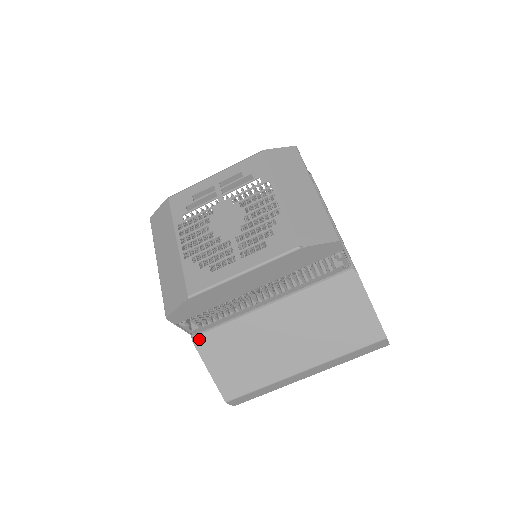
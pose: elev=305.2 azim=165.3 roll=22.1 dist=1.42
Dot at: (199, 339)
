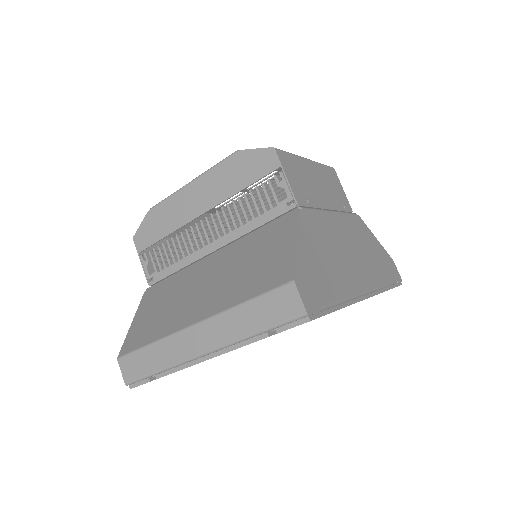
Dot at: (150, 289)
